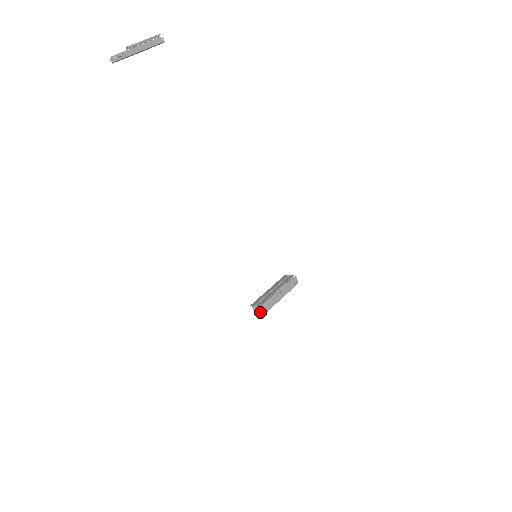
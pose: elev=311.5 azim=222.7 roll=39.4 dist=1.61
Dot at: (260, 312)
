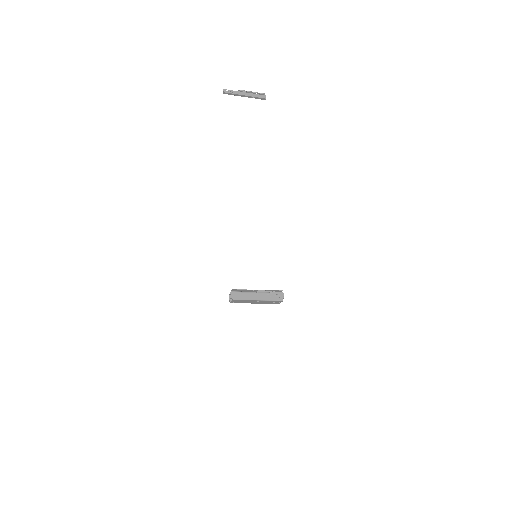
Dot at: (233, 301)
